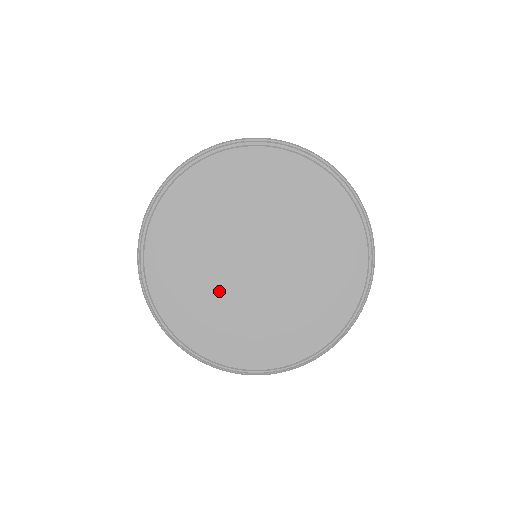
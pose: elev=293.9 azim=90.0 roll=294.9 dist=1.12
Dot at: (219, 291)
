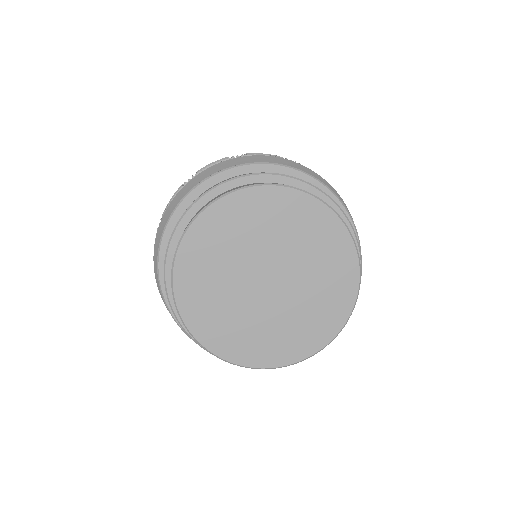
Dot at: (252, 318)
